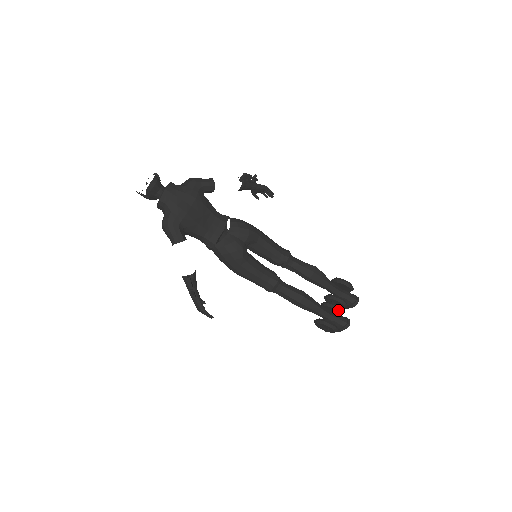
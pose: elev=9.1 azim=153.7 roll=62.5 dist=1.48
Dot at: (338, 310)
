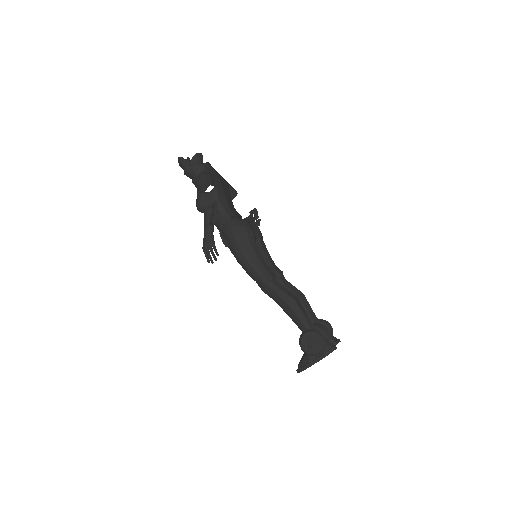
Dot at: (325, 332)
